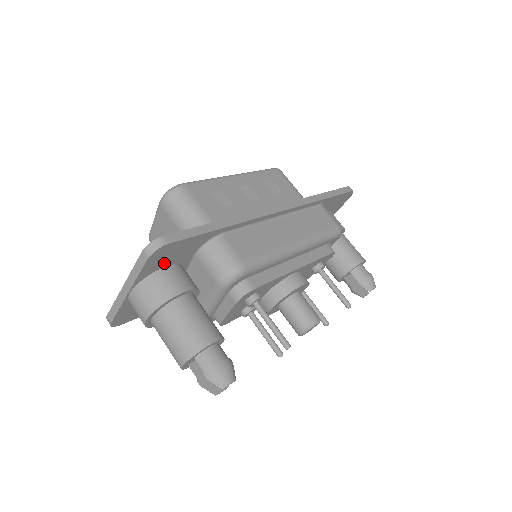
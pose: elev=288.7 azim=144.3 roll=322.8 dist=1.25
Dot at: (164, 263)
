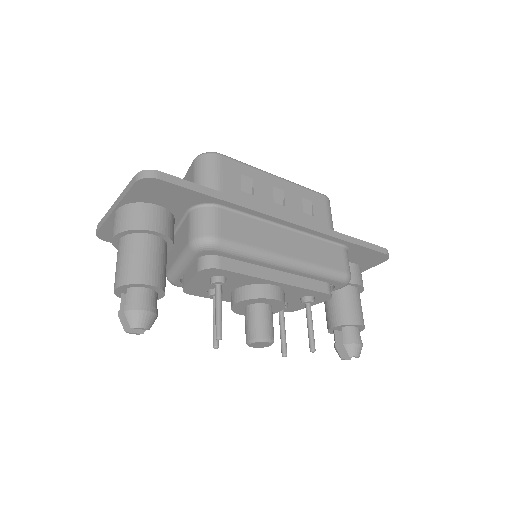
Dot at: (154, 199)
